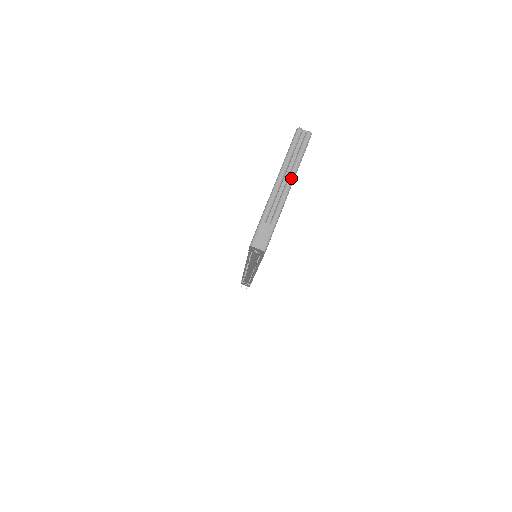
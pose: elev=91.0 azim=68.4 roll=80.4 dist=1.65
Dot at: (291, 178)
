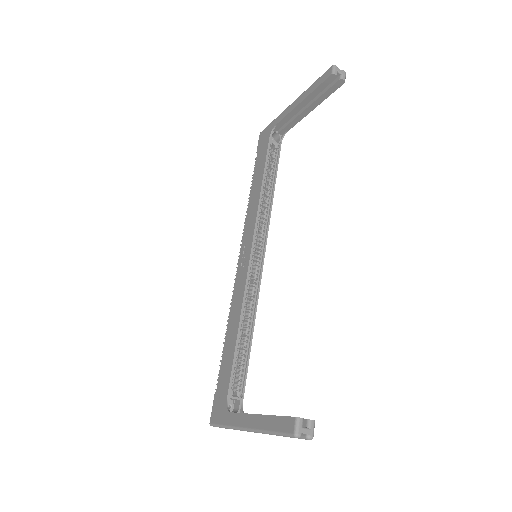
Dot at: occluded
